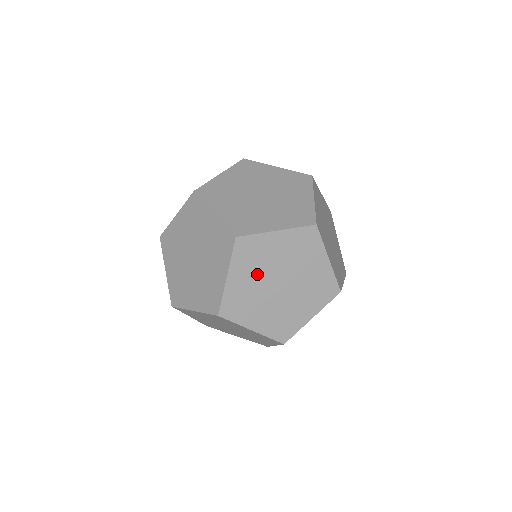
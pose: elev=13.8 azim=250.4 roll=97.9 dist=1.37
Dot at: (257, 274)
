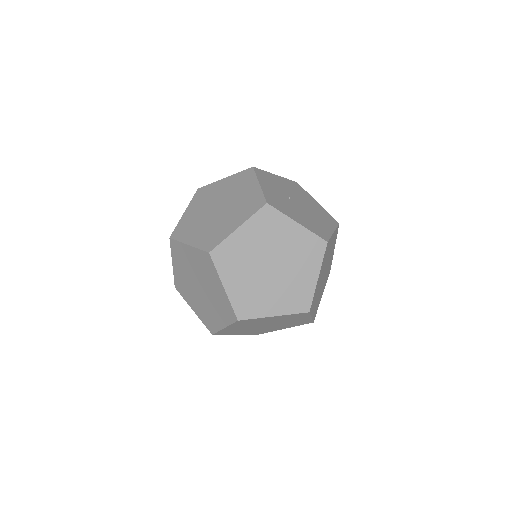
Dot at: (323, 270)
